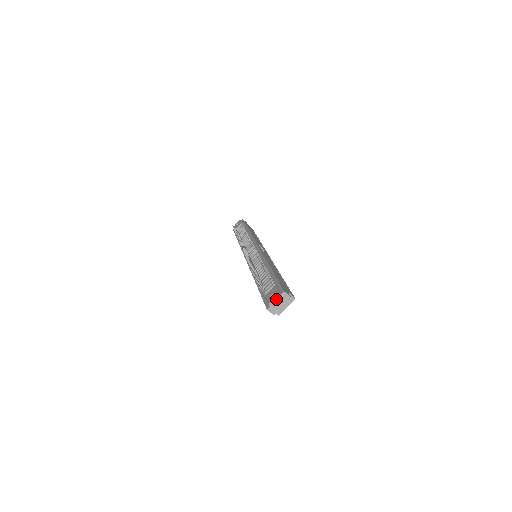
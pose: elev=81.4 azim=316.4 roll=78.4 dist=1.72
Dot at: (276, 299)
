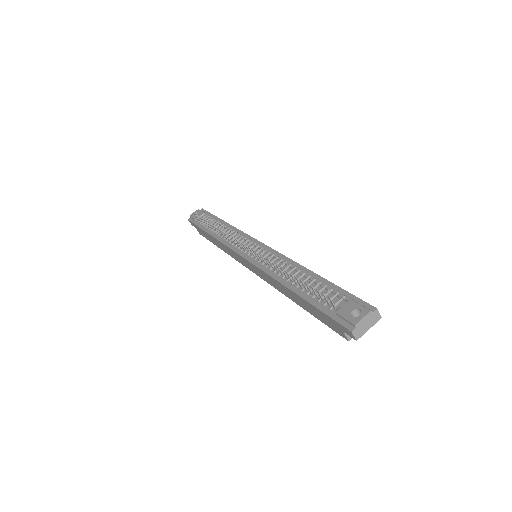
Dot at: (365, 318)
